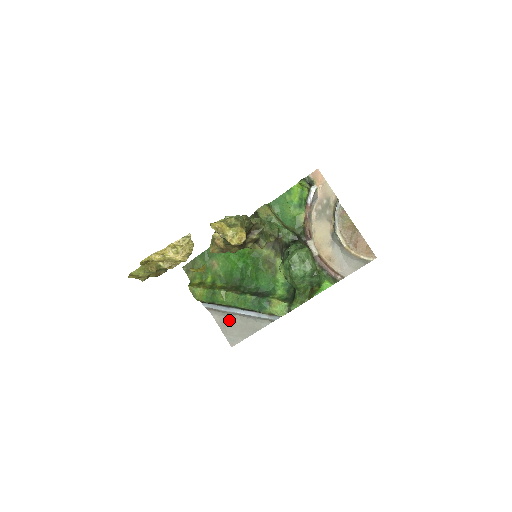
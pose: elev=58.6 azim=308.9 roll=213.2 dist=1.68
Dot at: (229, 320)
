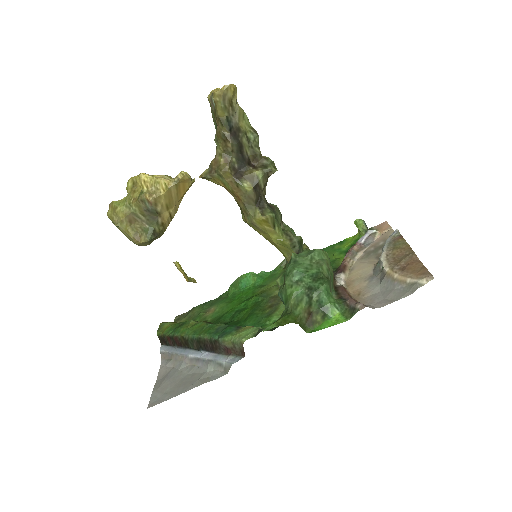
Dot at: (175, 371)
